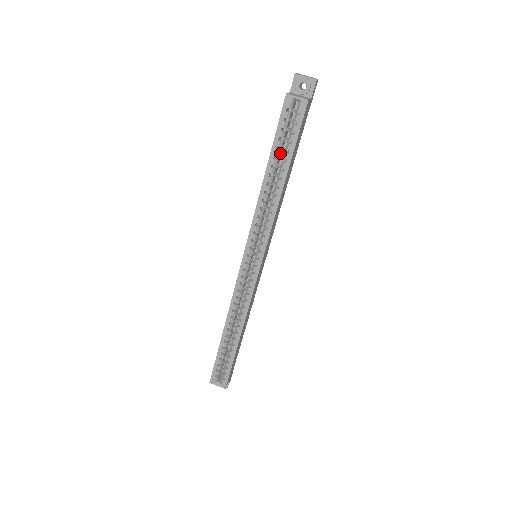
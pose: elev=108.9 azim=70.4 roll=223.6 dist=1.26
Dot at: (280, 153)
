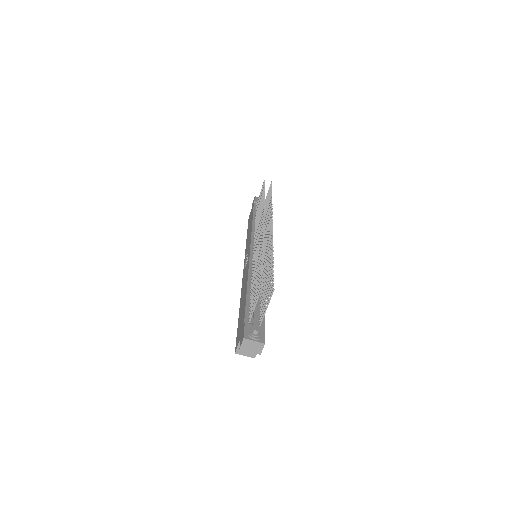
Dot at: occluded
